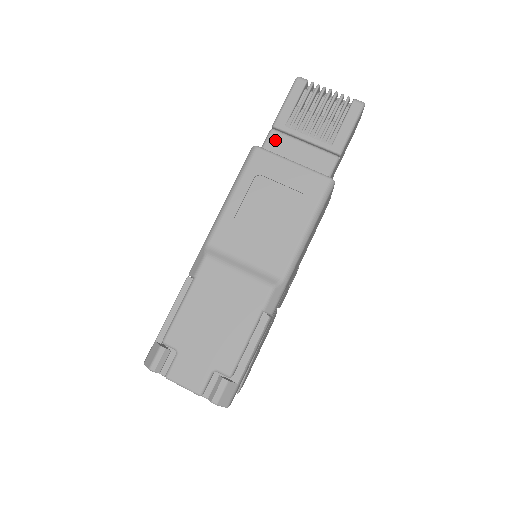
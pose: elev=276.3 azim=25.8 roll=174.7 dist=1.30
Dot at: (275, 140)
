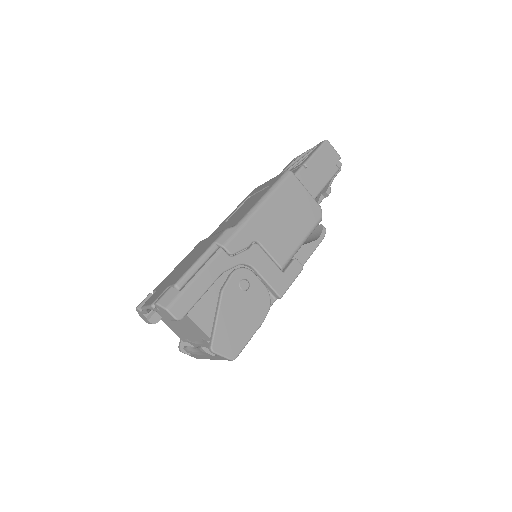
Dot at: occluded
